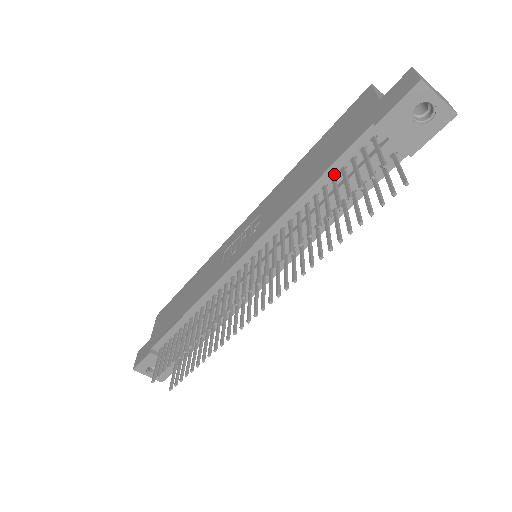
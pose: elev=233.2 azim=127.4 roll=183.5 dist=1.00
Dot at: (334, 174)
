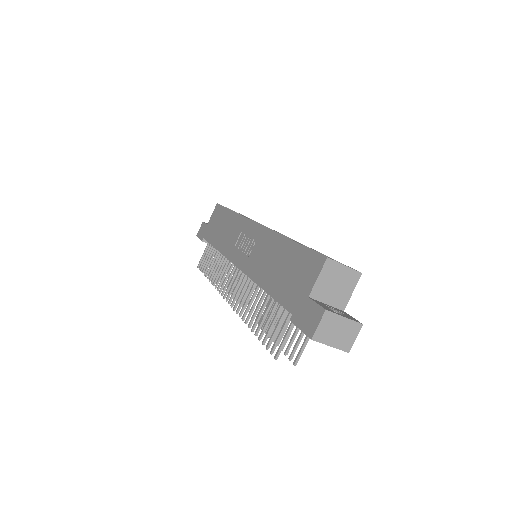
Dot at: occluded
